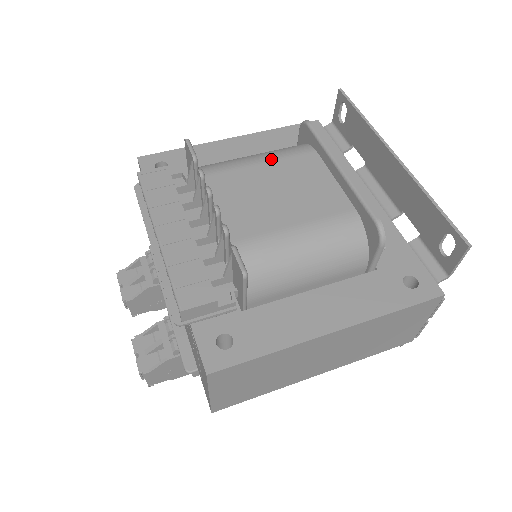
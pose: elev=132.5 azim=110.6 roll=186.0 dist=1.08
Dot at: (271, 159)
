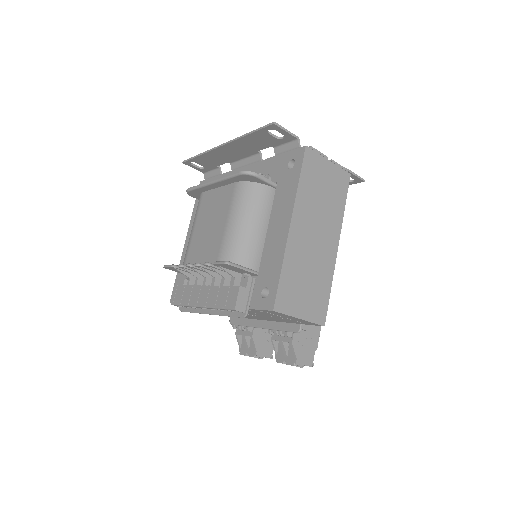
Dot at: (195, 221)
